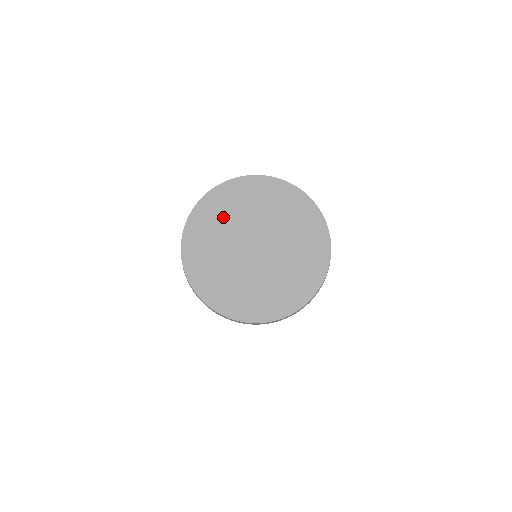
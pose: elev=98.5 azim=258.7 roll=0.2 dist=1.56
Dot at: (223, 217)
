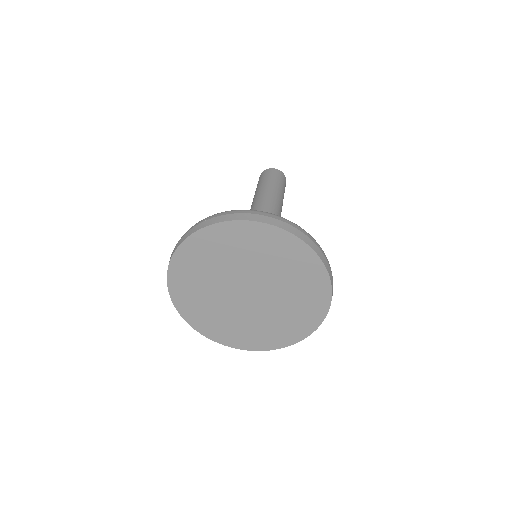
Dot at: (199, 284)
